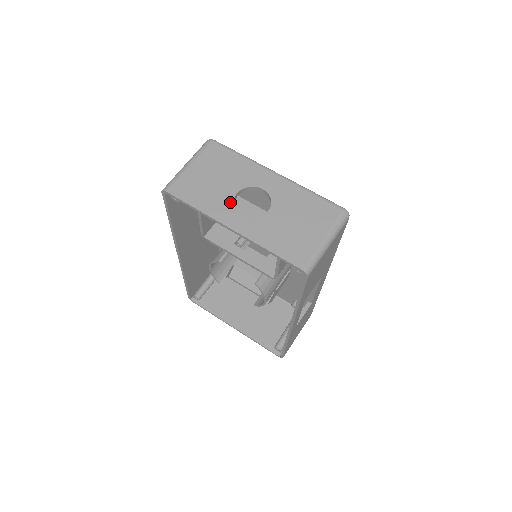
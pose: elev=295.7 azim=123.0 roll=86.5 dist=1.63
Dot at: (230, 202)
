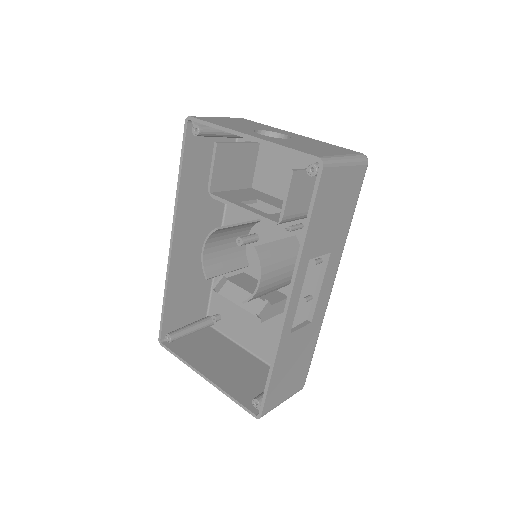
Dot at: (250, 130)
